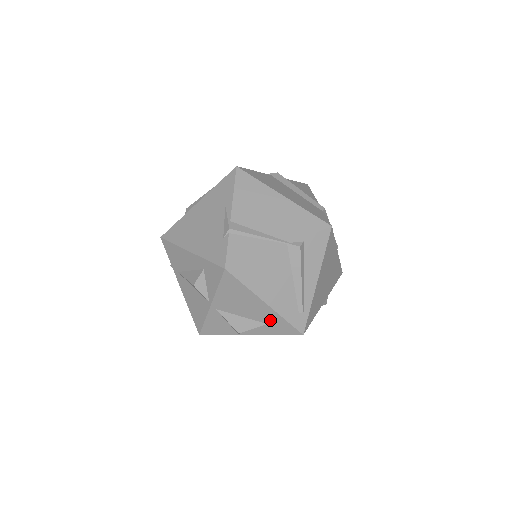
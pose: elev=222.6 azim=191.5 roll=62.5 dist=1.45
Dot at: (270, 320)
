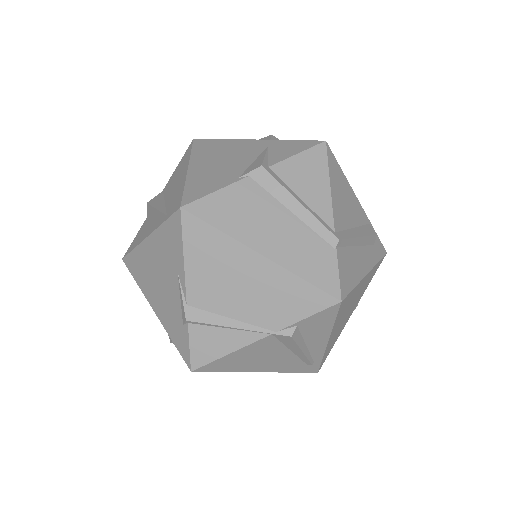
Dot at: occluded
